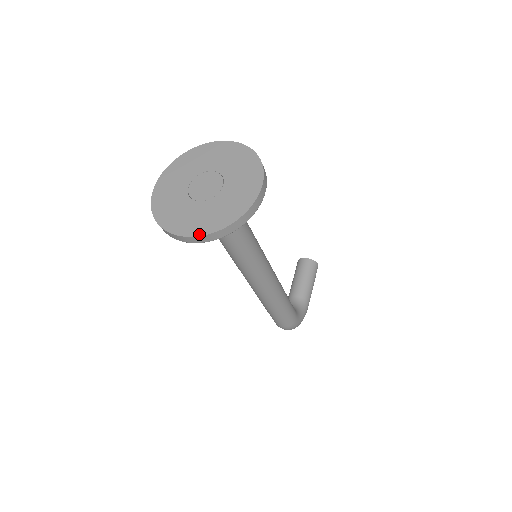
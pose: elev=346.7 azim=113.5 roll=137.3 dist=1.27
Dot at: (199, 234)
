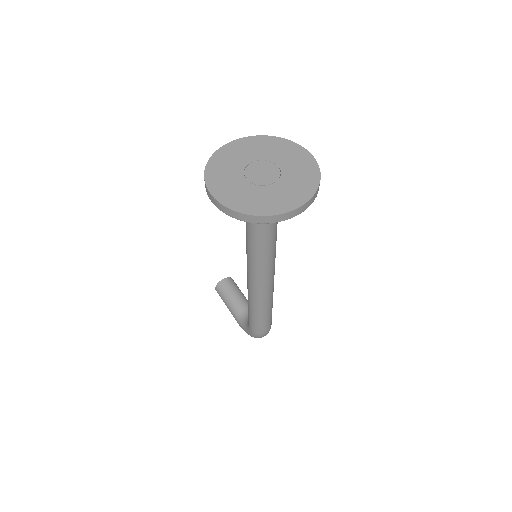
Dot at: (305, 201)
